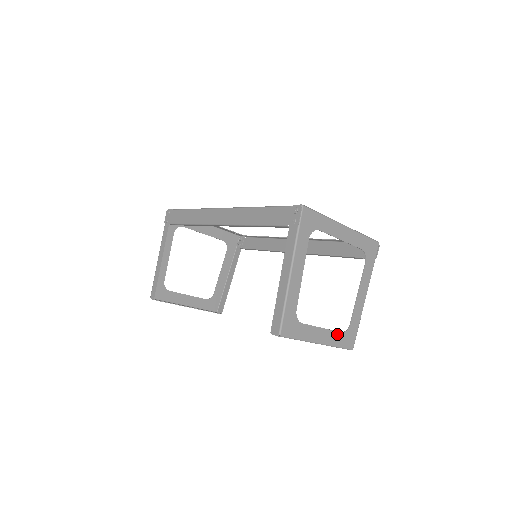
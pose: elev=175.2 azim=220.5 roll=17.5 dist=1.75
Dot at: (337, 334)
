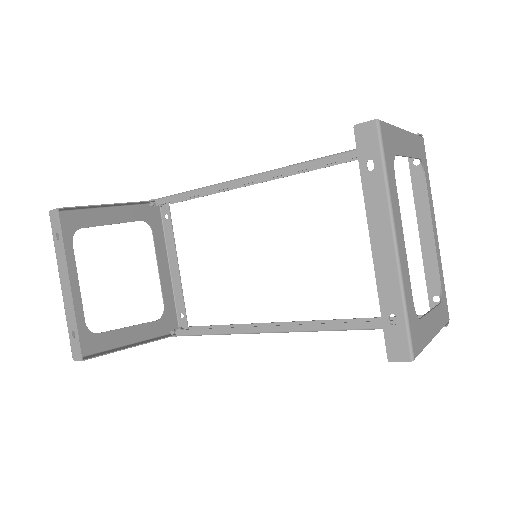
Dot at: (409, 288)
